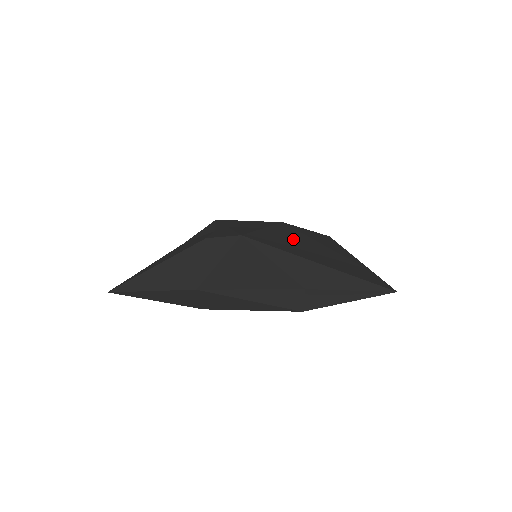
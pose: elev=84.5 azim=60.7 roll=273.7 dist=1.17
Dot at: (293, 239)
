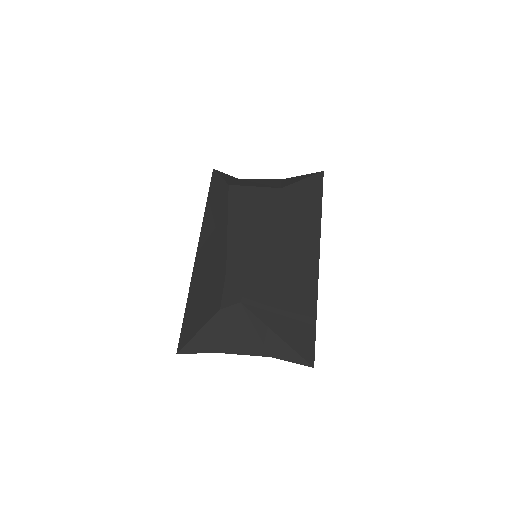
Dot at: (277, 268)
